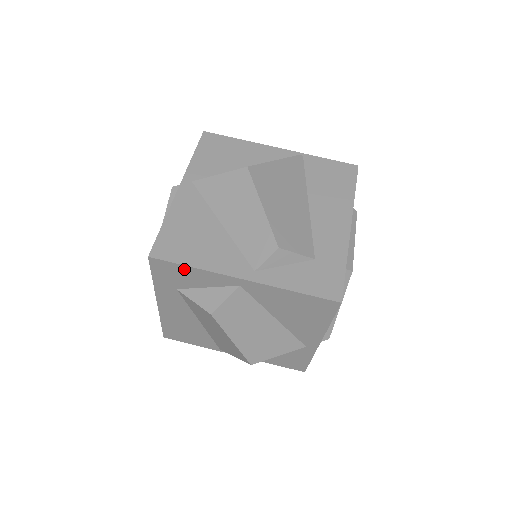
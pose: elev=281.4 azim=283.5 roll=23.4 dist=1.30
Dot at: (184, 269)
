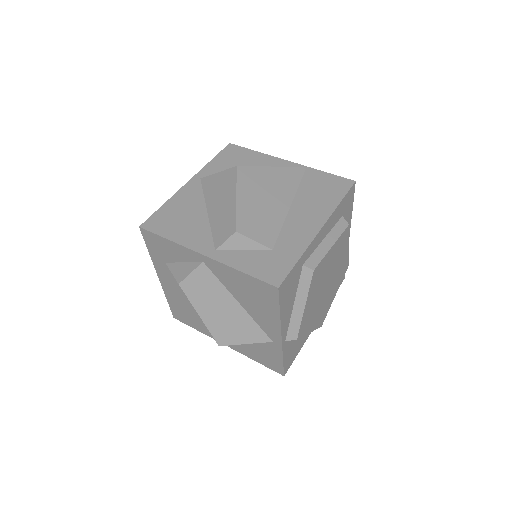
Dot at: (163, 241)
